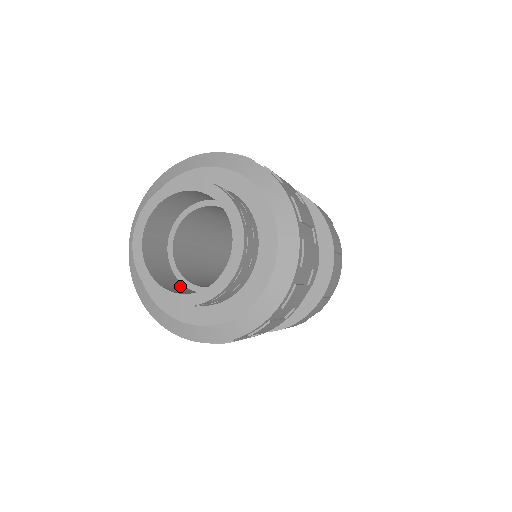
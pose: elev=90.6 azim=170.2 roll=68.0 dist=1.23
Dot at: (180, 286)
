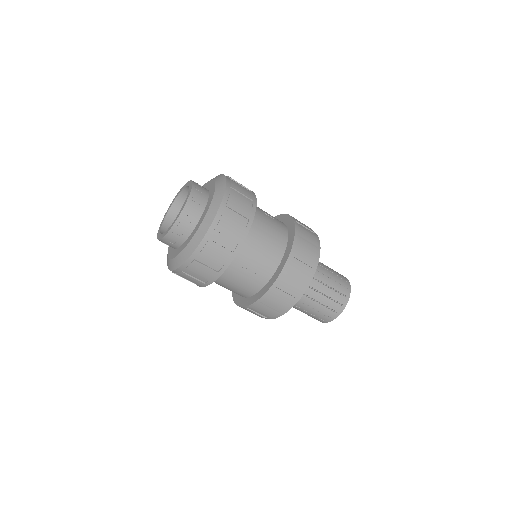
Dot at: occluded
